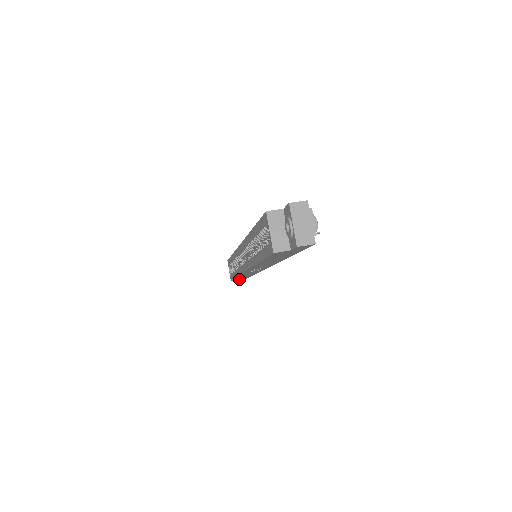
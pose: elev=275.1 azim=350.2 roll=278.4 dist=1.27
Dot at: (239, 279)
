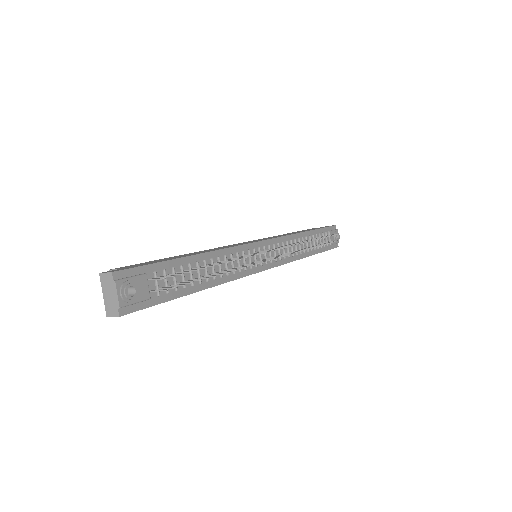
Dot at: occluded
